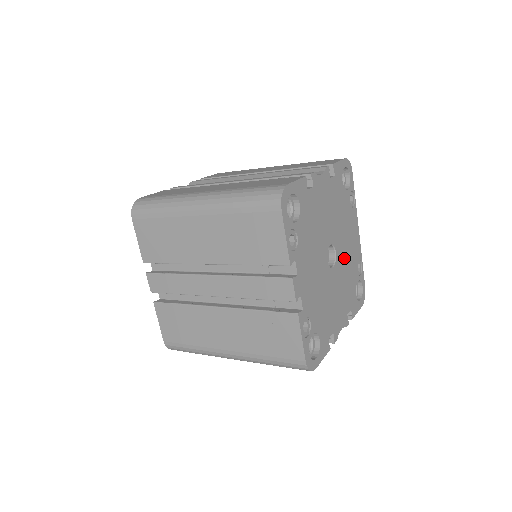
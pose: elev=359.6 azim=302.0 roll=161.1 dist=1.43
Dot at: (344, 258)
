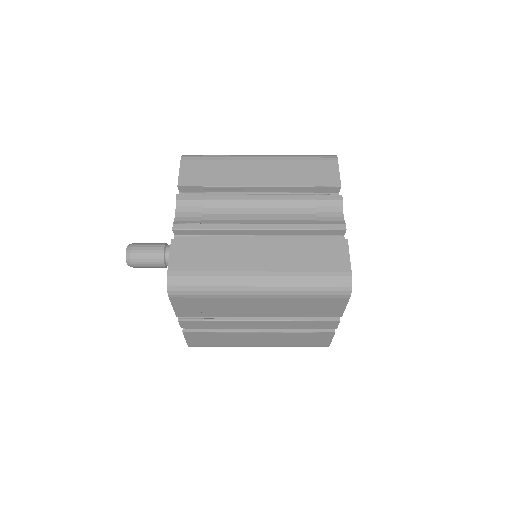
Dot at: occluded
